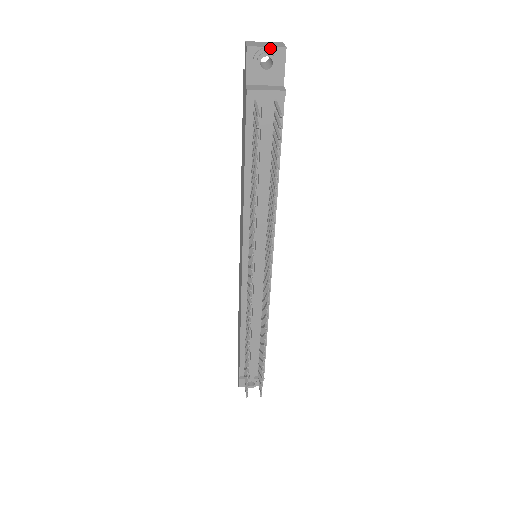
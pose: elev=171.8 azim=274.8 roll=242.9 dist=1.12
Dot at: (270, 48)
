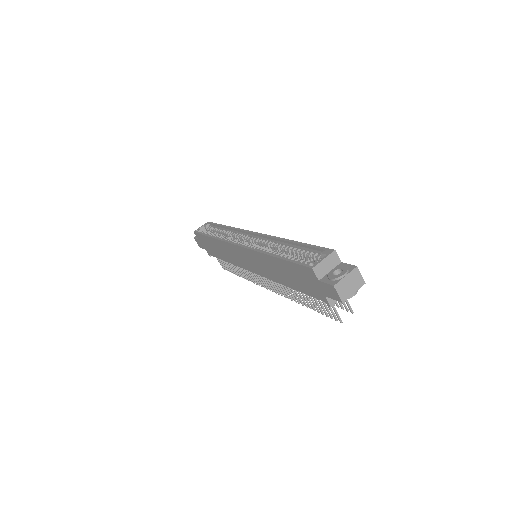
Dot at: (356, 293)
